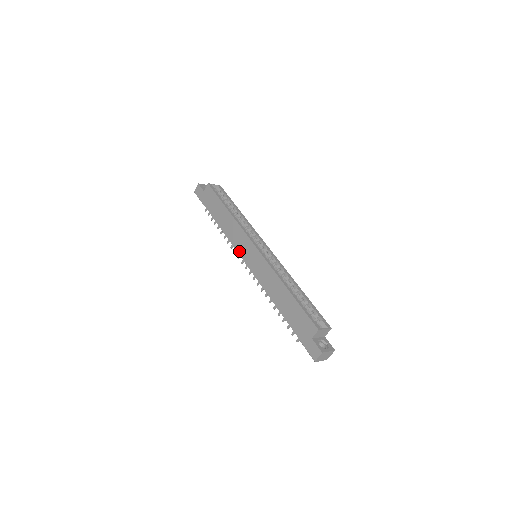
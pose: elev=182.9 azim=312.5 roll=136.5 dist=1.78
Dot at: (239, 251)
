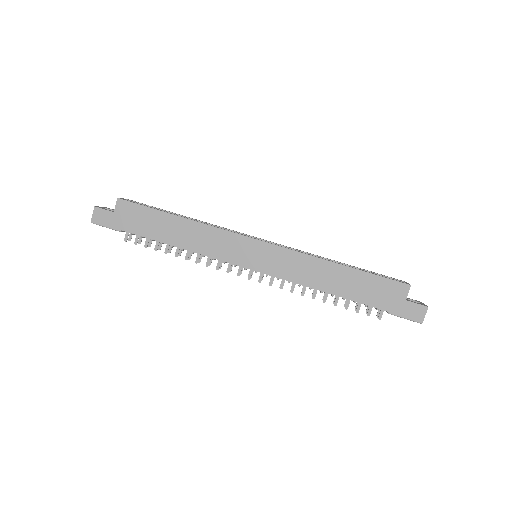
Dot at: (232, 260)
